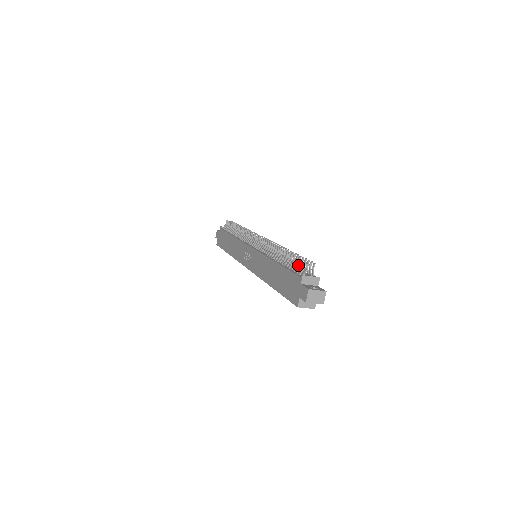
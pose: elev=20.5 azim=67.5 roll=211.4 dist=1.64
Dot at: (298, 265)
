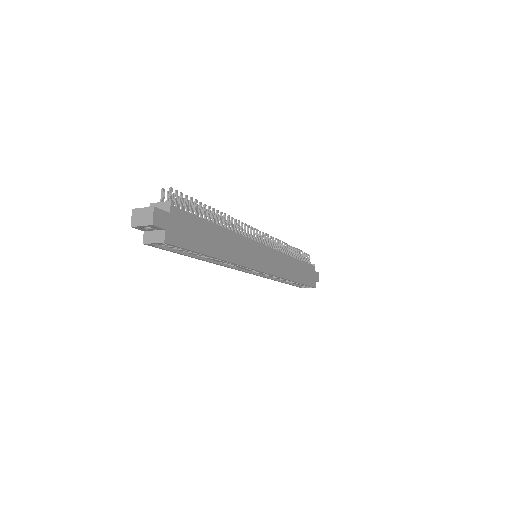
Dot at: occluded
